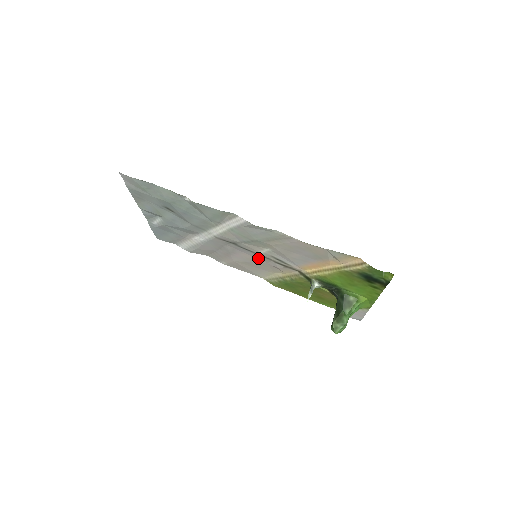
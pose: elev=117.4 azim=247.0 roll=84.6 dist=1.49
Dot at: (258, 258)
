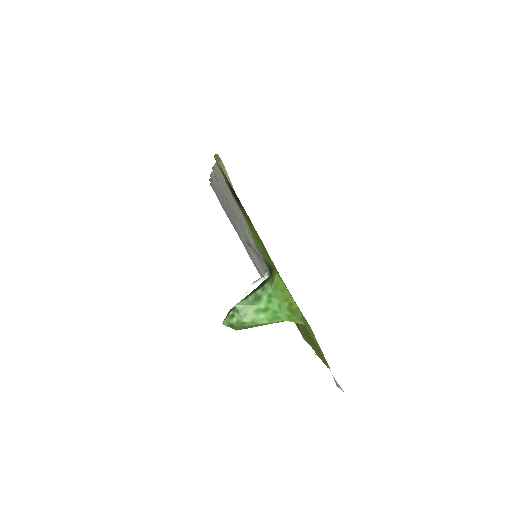
Dot at: occluded
